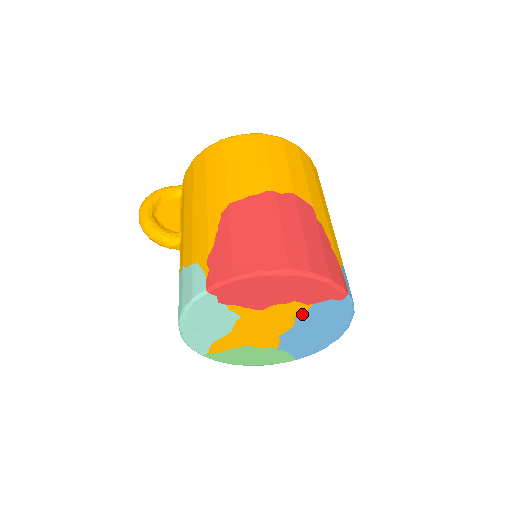
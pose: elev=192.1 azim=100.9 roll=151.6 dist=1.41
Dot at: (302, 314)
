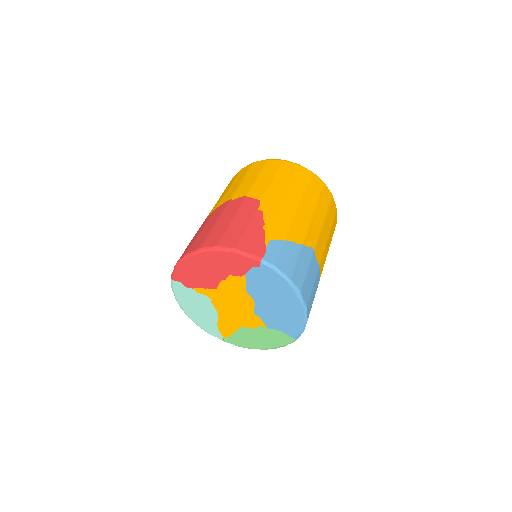
Dot at: (247, 287)
